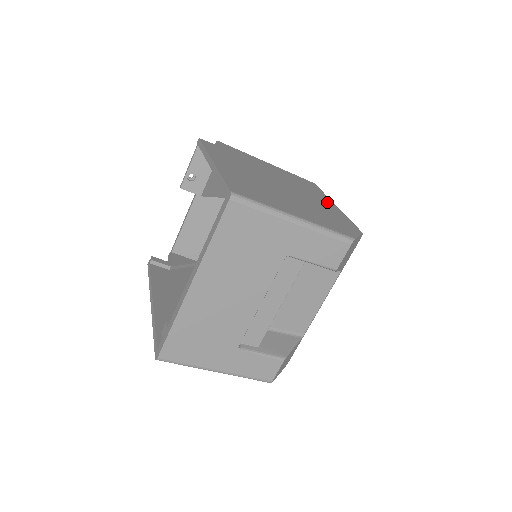
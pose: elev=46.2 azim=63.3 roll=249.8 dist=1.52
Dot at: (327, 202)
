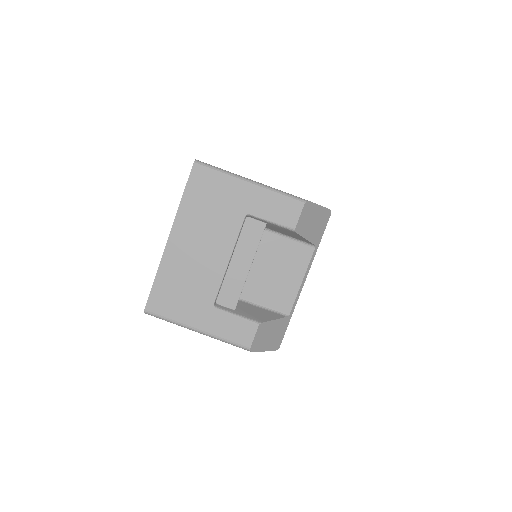
Dot at: occluded
